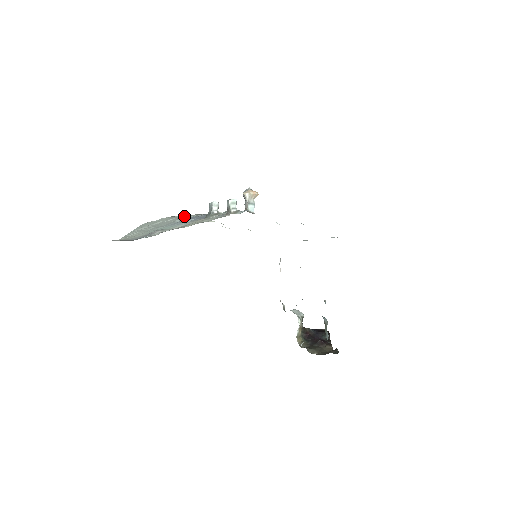
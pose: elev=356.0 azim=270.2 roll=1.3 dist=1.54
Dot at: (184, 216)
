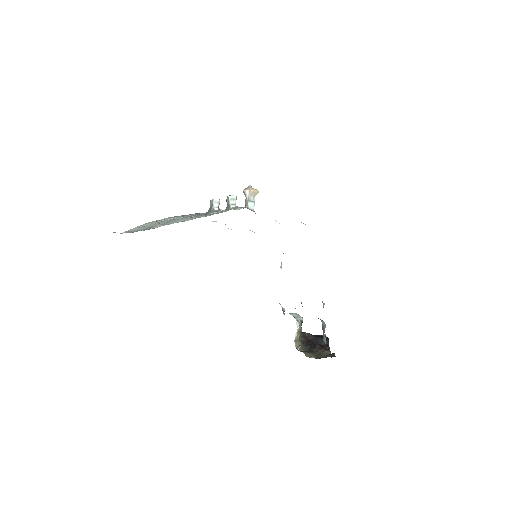
Dot at: (187, 215)
